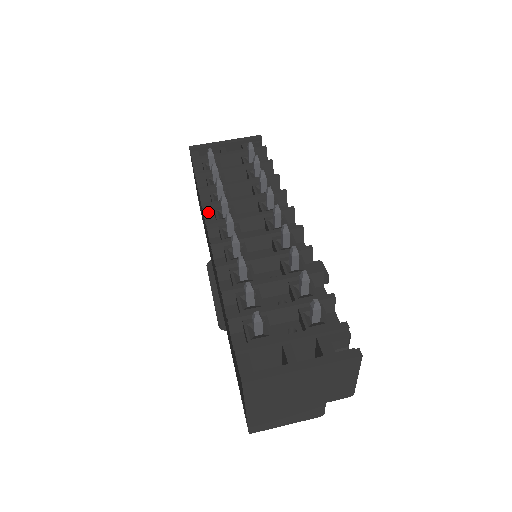
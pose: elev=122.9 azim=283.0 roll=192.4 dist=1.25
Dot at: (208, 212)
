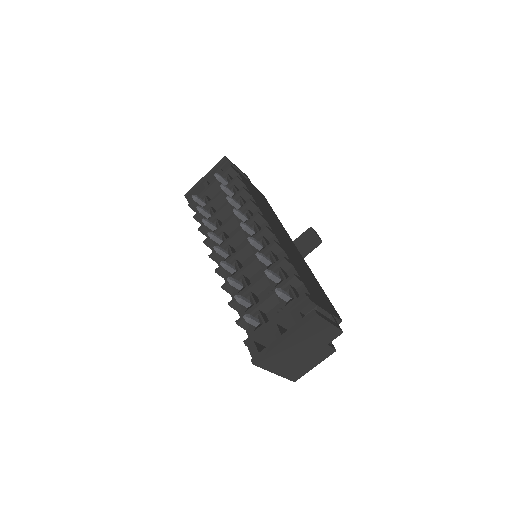
Dot at: (210, 244)
